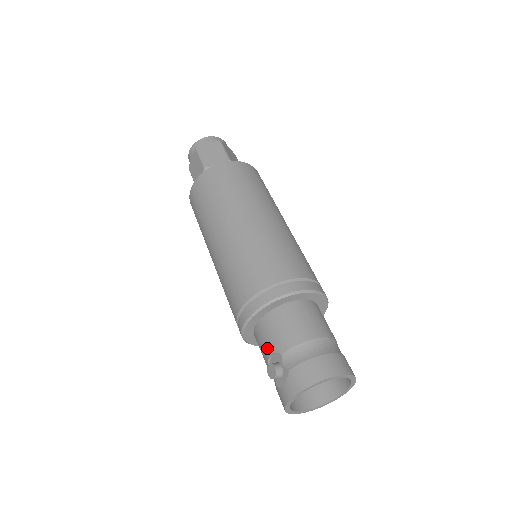
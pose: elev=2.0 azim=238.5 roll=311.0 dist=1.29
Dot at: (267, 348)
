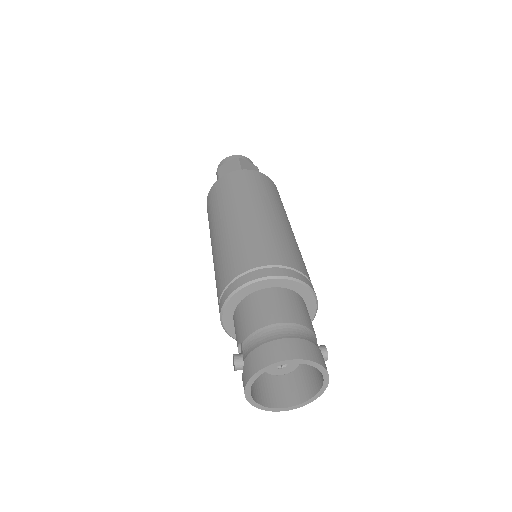
Dot at: (236, 340)
